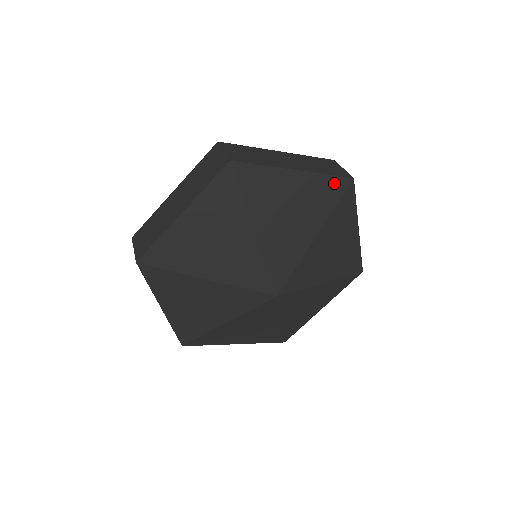
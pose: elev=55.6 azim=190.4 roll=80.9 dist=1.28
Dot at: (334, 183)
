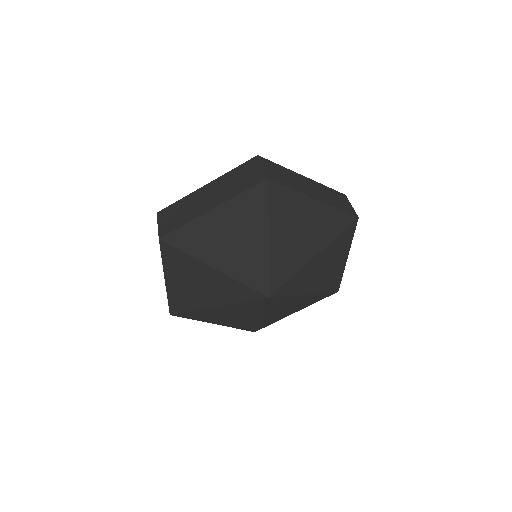
Dot at: (252, 195)
